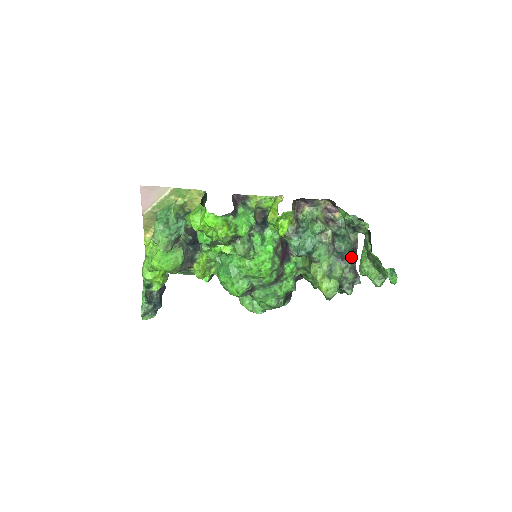
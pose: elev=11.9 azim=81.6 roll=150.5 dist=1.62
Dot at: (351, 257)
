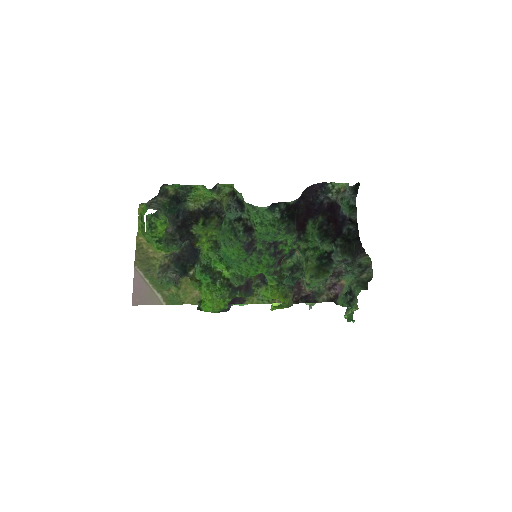
Dot at: (350, 263)
